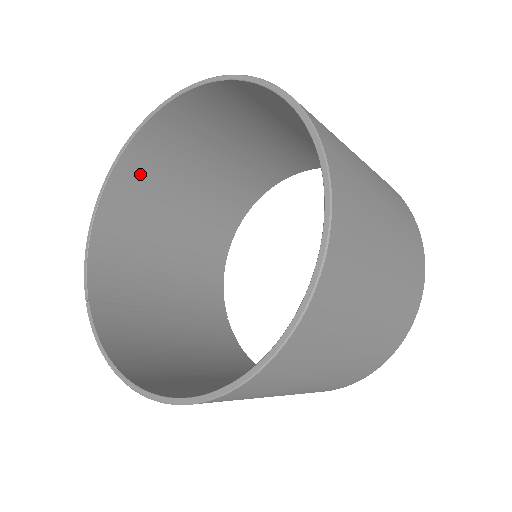
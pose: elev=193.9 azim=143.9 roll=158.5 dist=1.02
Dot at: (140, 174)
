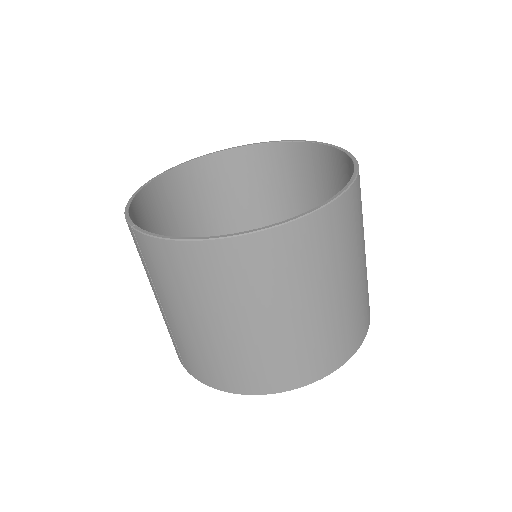
Dot at: (162, 199)
